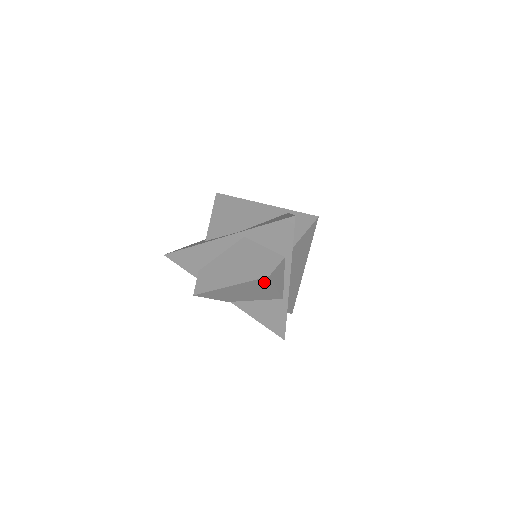
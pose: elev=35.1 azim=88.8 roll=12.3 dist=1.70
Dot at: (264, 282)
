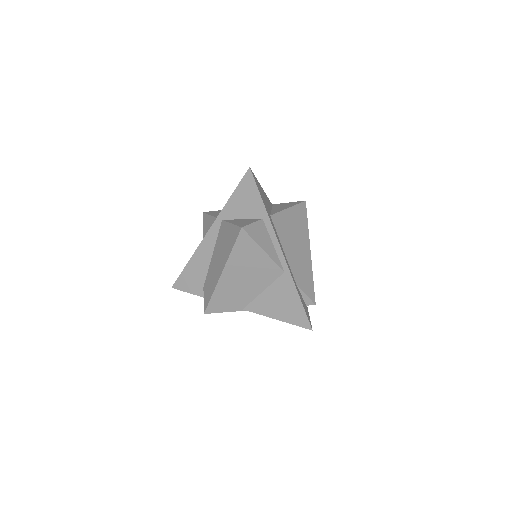
Dot at: (245, 244)
